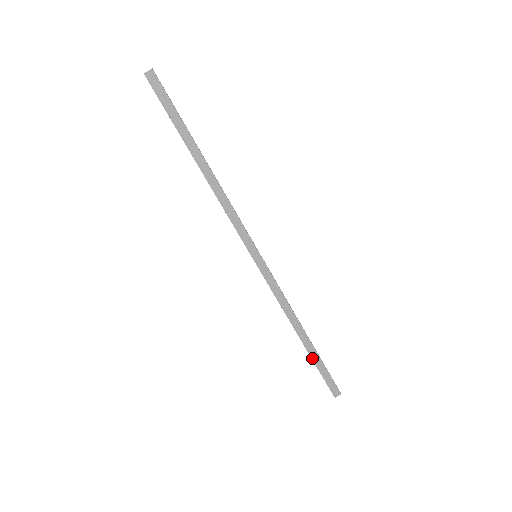
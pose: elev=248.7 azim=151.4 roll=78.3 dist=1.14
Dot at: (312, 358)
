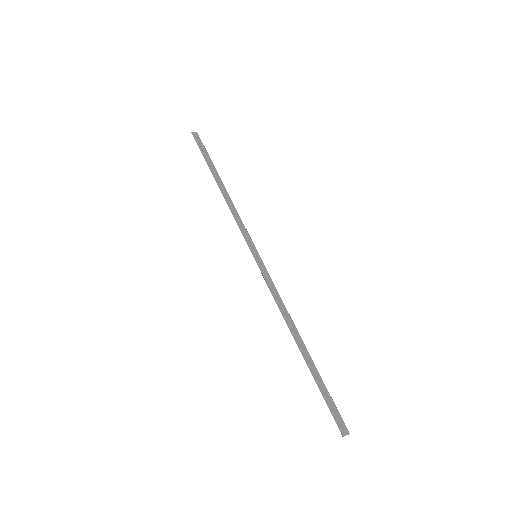
Dot at: (312, 372)
